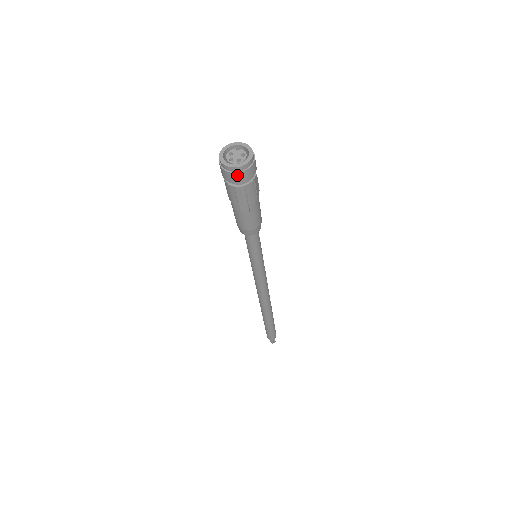
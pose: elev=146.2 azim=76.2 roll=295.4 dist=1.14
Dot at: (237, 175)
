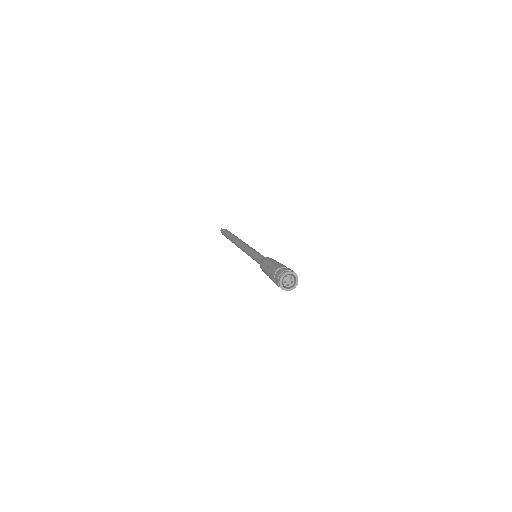
Dot at: occluded
